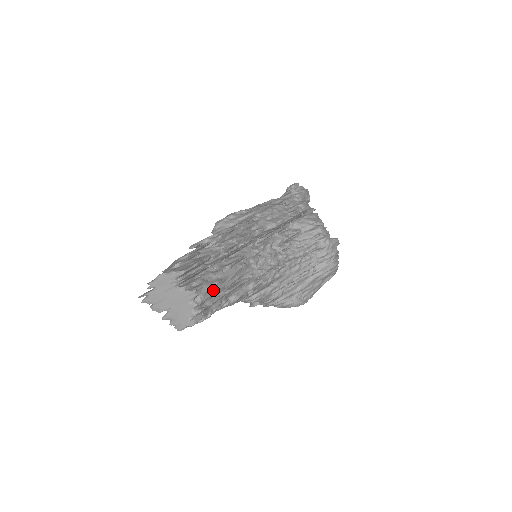
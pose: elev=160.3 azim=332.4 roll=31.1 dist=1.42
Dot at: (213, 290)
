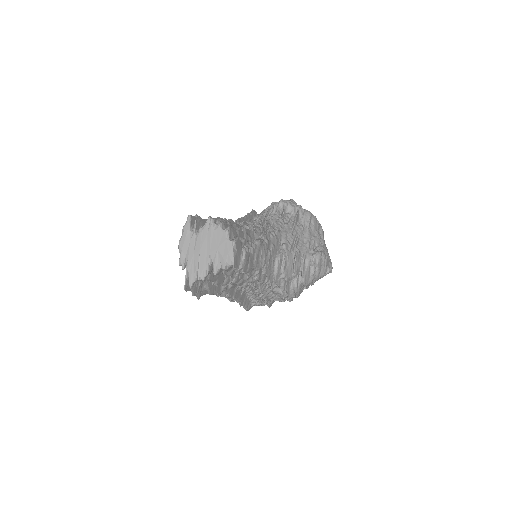
Dot at: occluded
